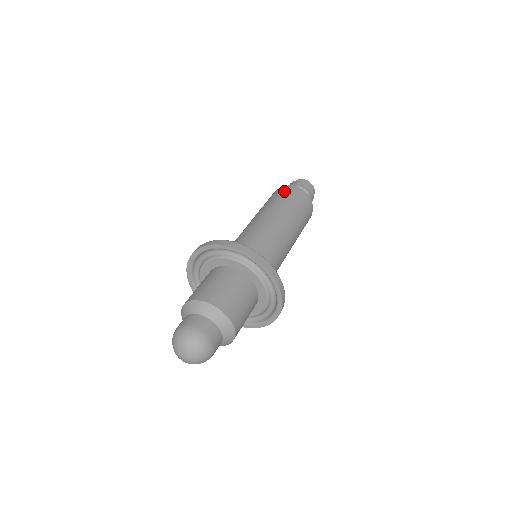
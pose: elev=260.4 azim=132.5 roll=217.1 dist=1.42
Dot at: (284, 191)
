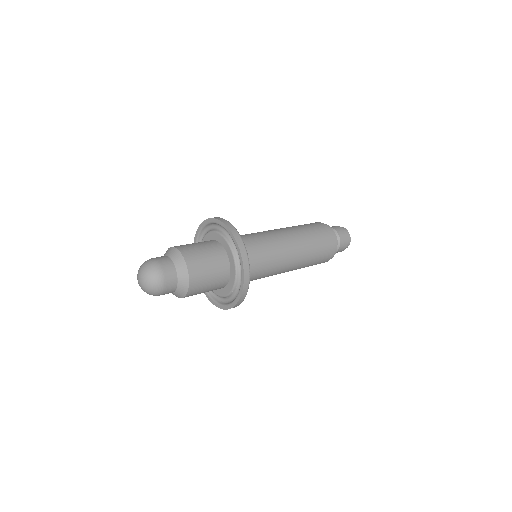
Dot at: occluded
